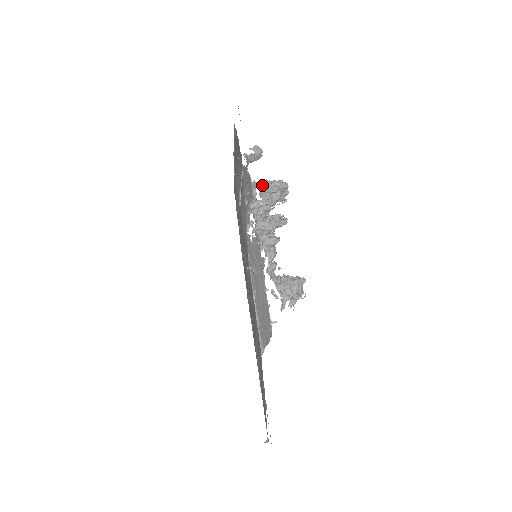
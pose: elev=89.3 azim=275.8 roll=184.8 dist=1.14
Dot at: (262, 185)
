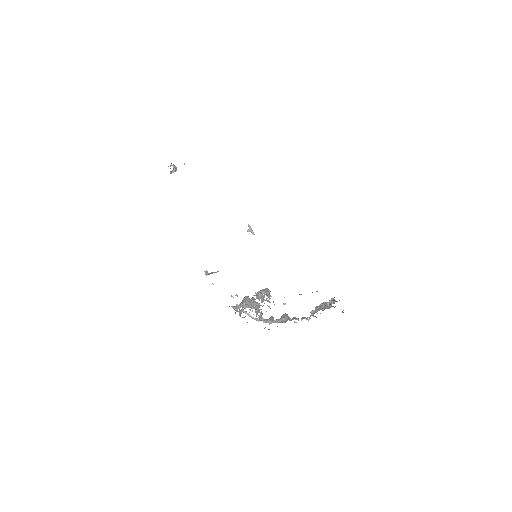
Dot at: (239, 306)
